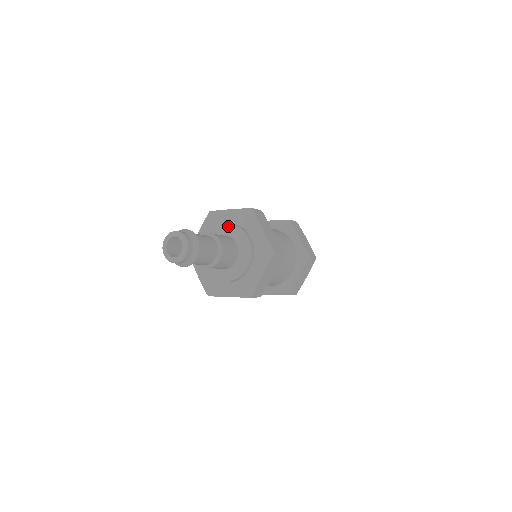
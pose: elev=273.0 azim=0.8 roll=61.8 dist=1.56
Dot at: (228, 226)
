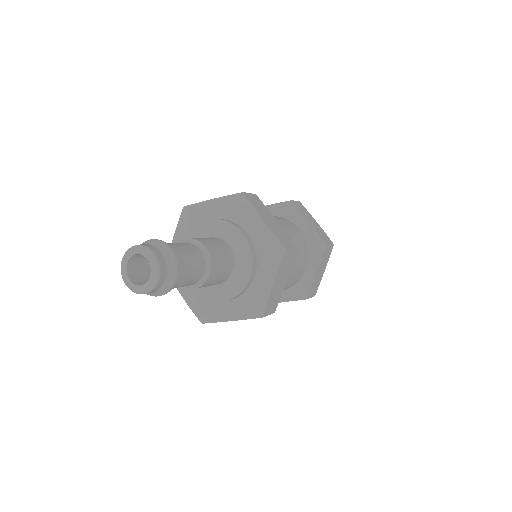
Dot at: occluded
